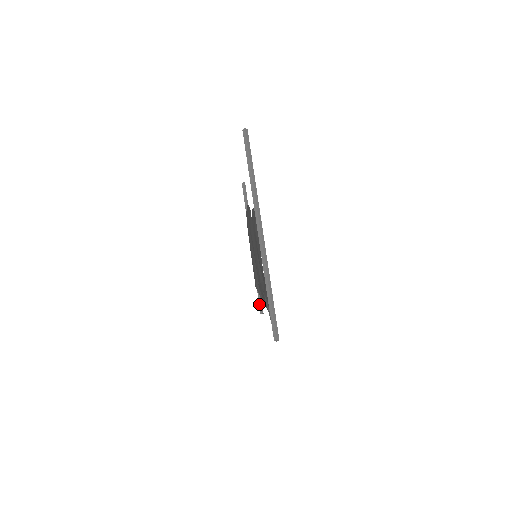
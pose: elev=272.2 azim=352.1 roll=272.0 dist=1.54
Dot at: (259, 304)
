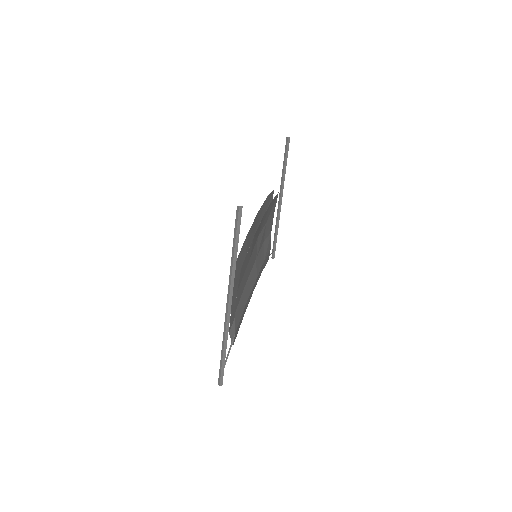
Dot at: (272, 250)
